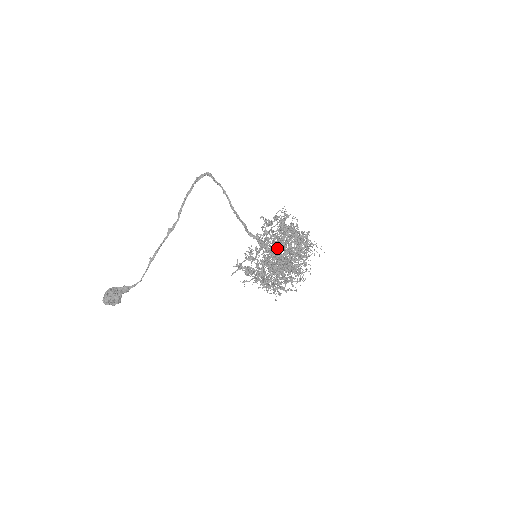
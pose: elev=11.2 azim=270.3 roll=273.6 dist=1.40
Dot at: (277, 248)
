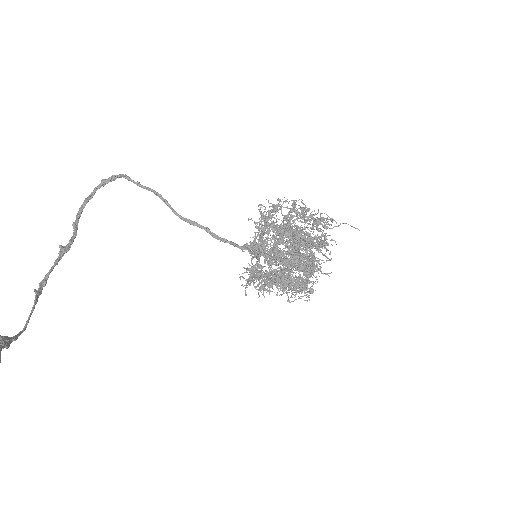
Dot at: (302, 231)
